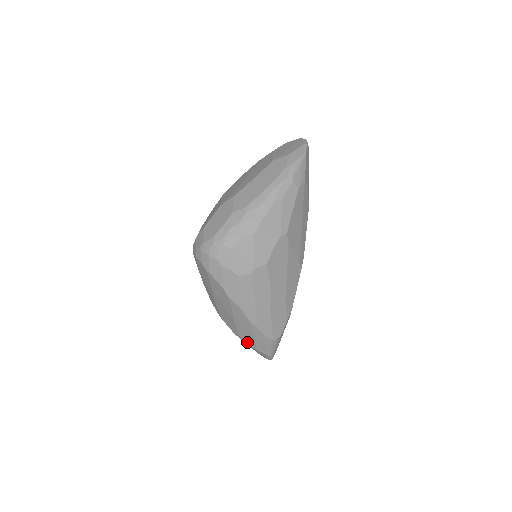
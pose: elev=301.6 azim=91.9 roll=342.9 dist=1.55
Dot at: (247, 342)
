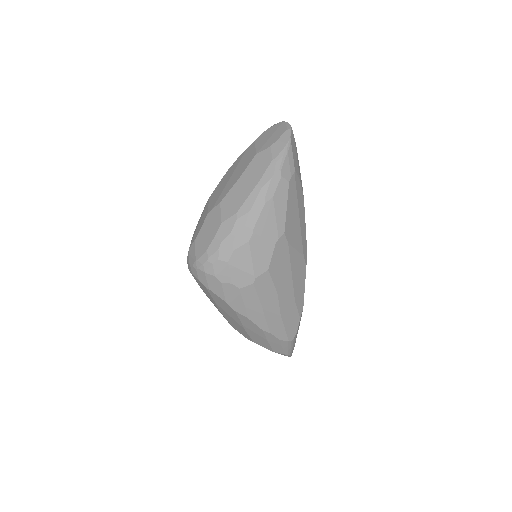
Dot at: (262, 346)
